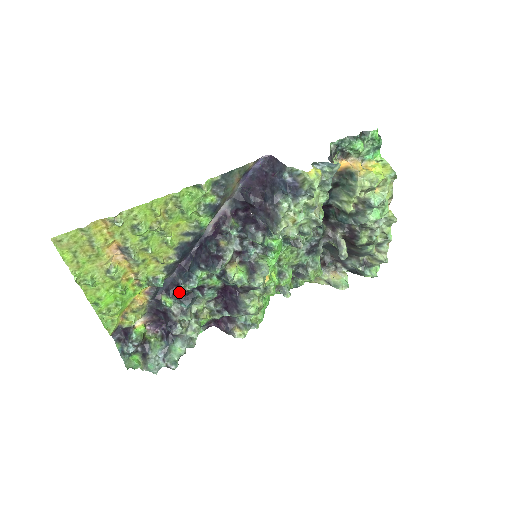
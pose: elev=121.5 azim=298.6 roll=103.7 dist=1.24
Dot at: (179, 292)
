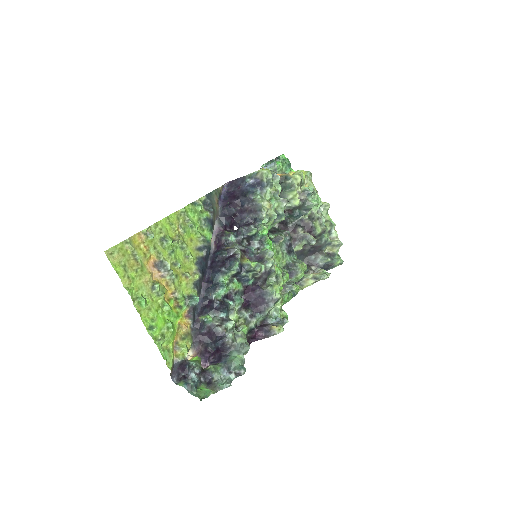
Dot at: (214, 304)
